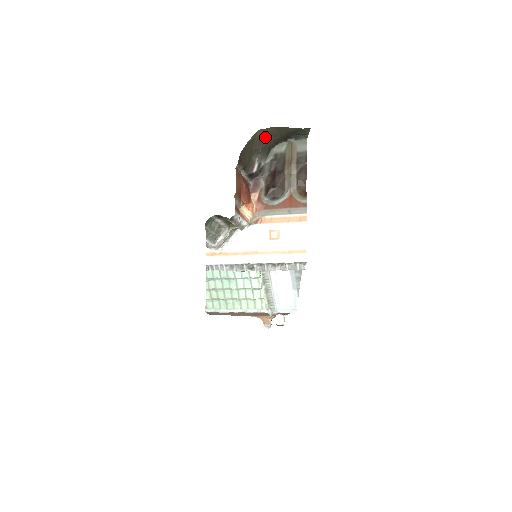
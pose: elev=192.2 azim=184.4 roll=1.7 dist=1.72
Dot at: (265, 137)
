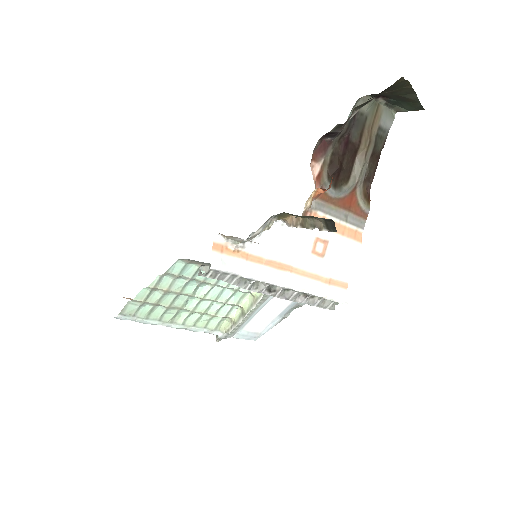
Dot at: occluded
